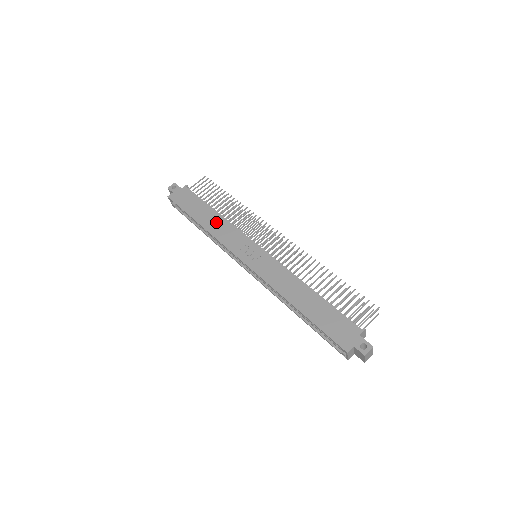
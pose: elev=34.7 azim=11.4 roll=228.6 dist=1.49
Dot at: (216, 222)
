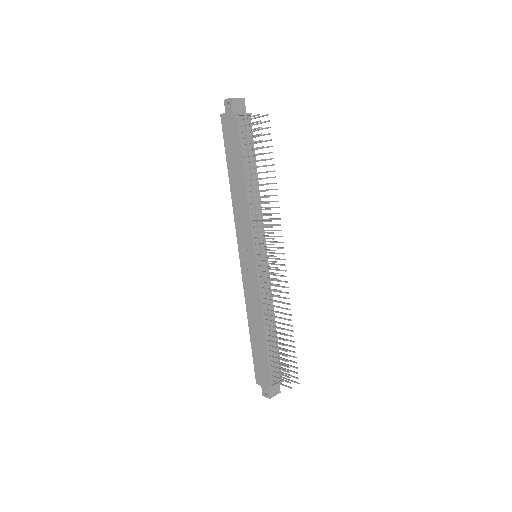
Dot at: (240, 195)
